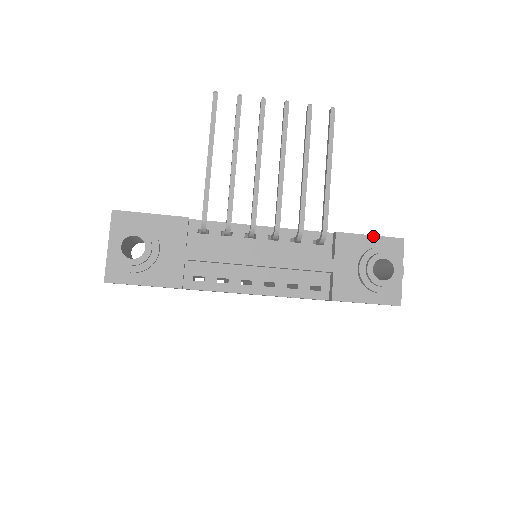
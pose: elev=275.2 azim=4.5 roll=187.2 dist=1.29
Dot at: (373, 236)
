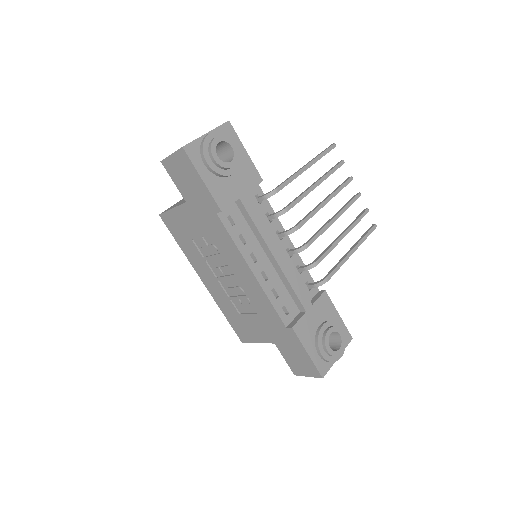
Dot at: (340, 317)
